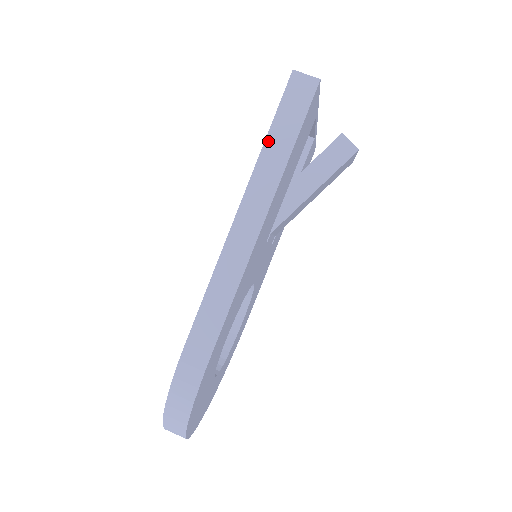
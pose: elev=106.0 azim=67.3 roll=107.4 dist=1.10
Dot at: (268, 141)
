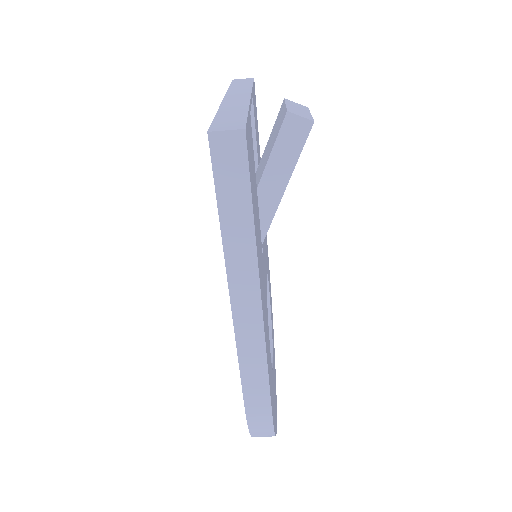
Dot at: (223, 220)
